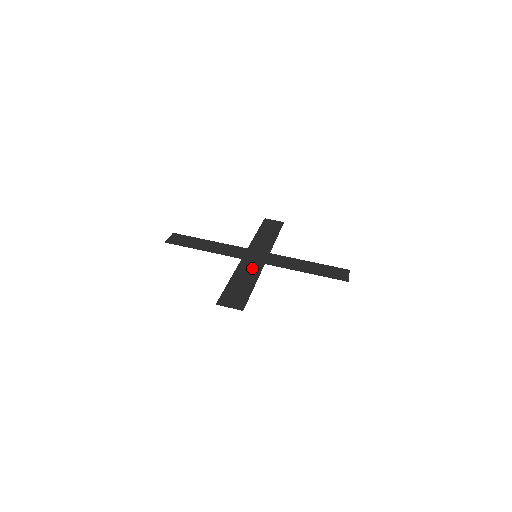
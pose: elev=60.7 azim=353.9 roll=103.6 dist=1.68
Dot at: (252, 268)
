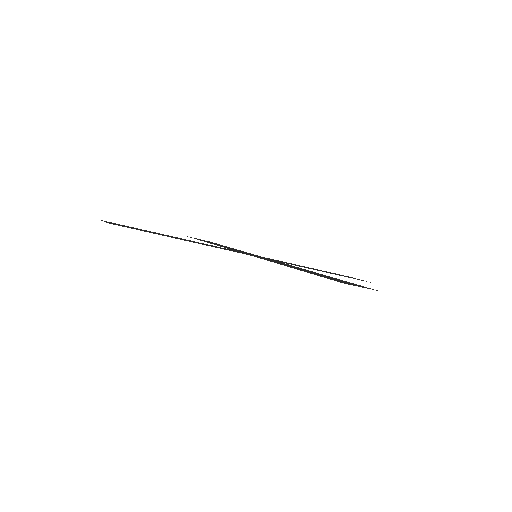
Dot at: (223, 248)
